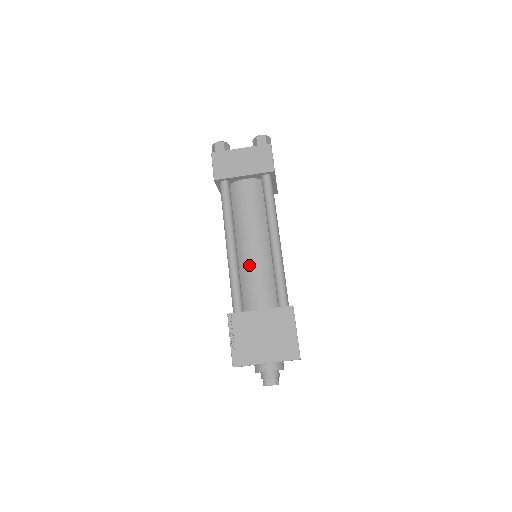
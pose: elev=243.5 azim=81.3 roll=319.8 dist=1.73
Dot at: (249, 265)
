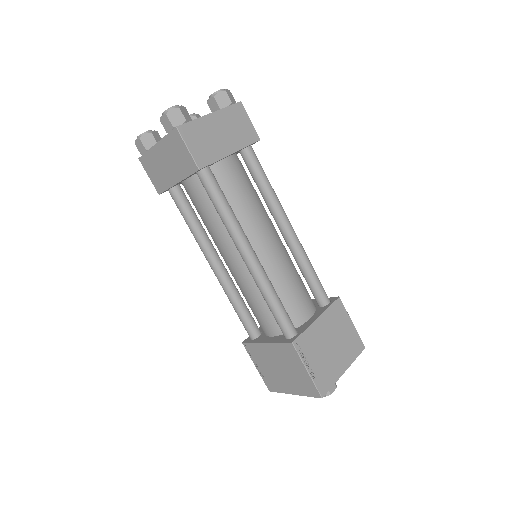
Dot at: (240, 287)
